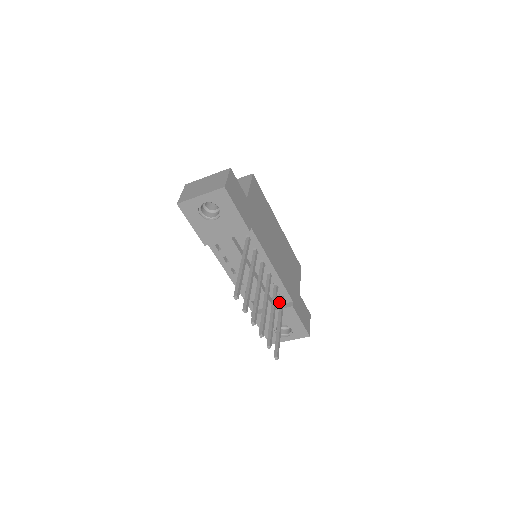
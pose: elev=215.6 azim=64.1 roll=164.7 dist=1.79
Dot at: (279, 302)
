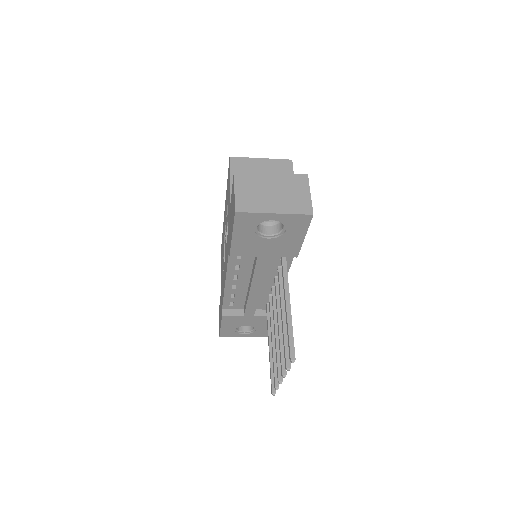
Dot at: (267, 313)
